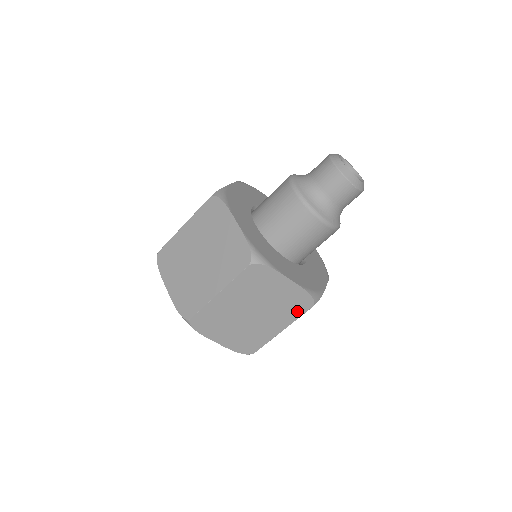
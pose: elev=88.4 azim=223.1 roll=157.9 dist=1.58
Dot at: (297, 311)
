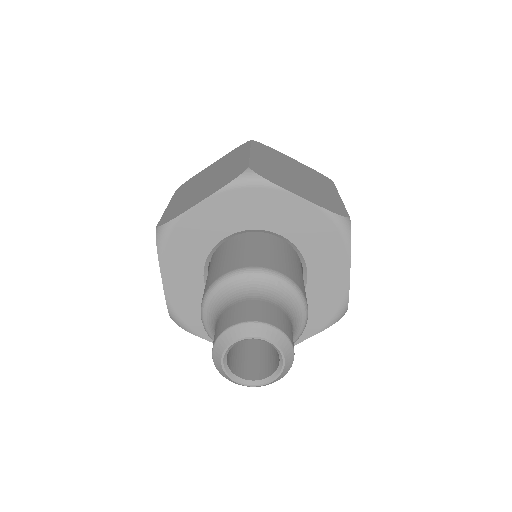
Dot at: occluded
